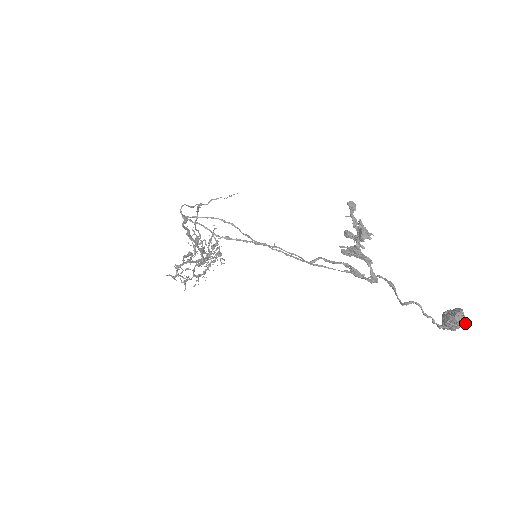
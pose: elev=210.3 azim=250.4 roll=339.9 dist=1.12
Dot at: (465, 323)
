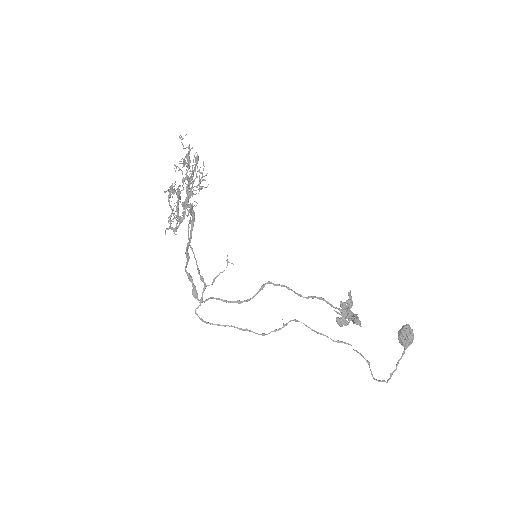
Dot at: (411, 343)
